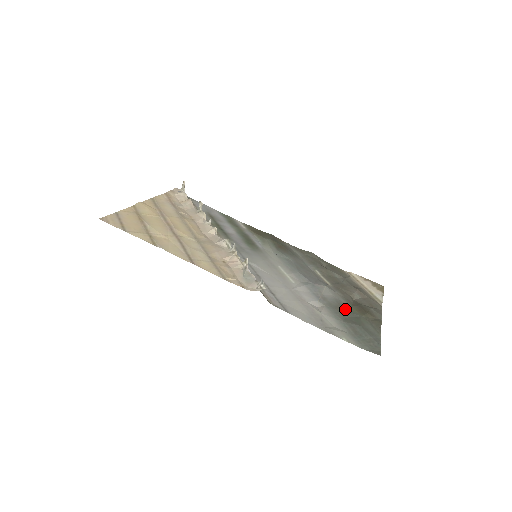
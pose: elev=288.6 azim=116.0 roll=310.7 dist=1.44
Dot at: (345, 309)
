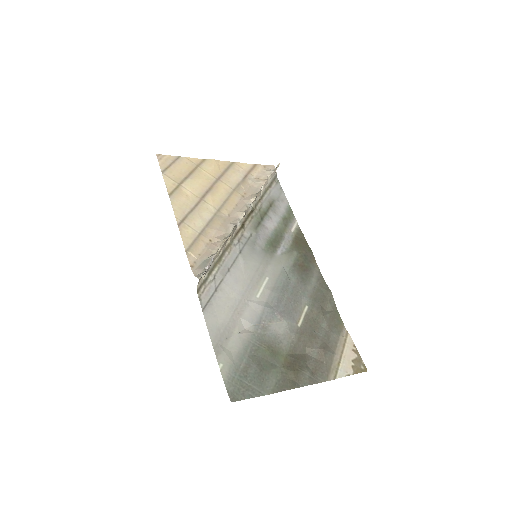
Dot at: (272, 350)
